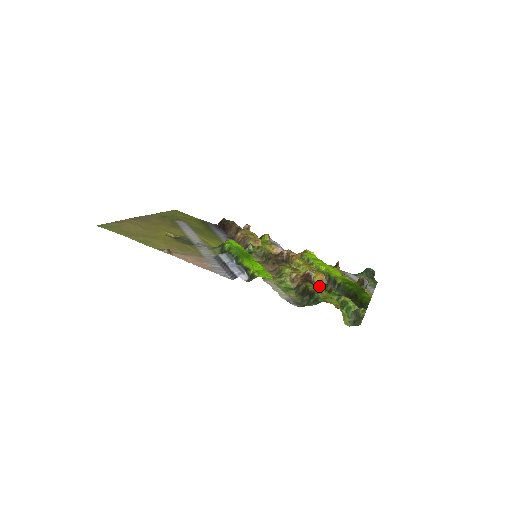
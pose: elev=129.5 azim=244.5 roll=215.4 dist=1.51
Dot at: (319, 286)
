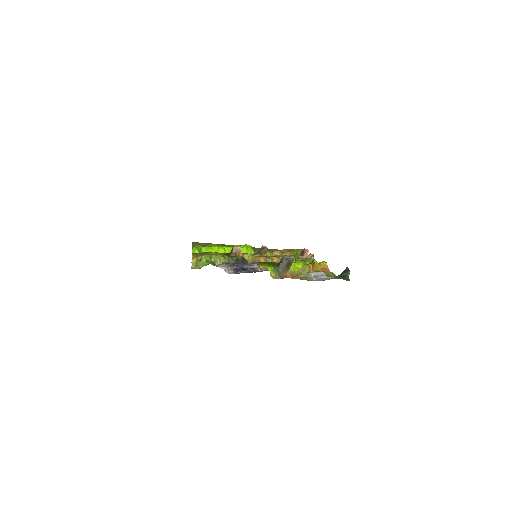
Dot at: occluded
